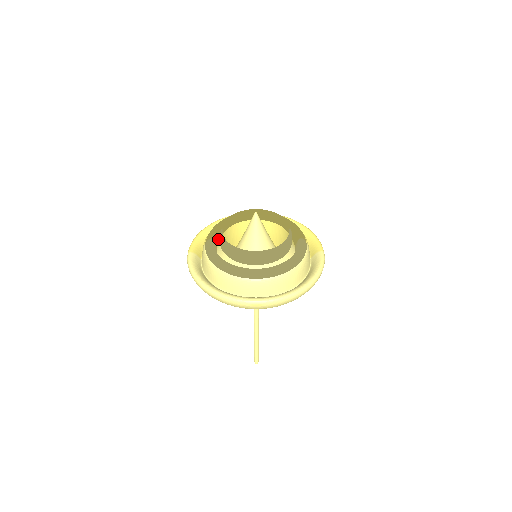
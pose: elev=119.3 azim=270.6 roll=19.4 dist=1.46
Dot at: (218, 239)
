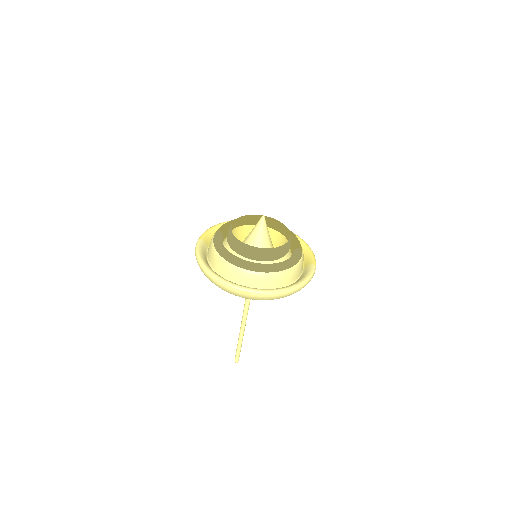
Dot at: (227, 234)
